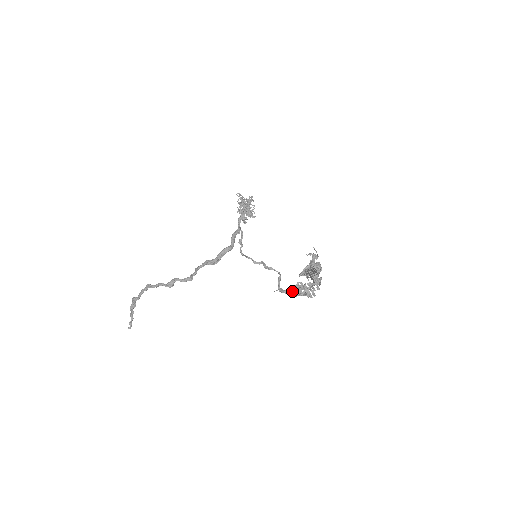
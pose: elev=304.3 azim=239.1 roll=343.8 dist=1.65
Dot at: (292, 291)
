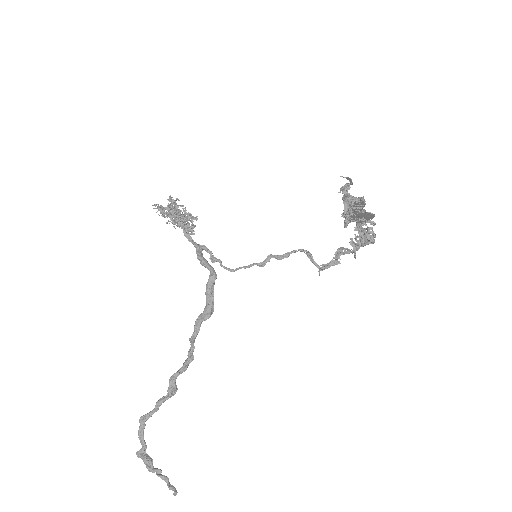
Dot at: occluded
